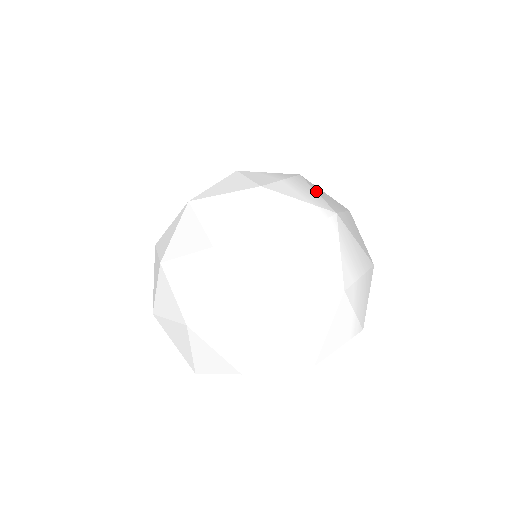
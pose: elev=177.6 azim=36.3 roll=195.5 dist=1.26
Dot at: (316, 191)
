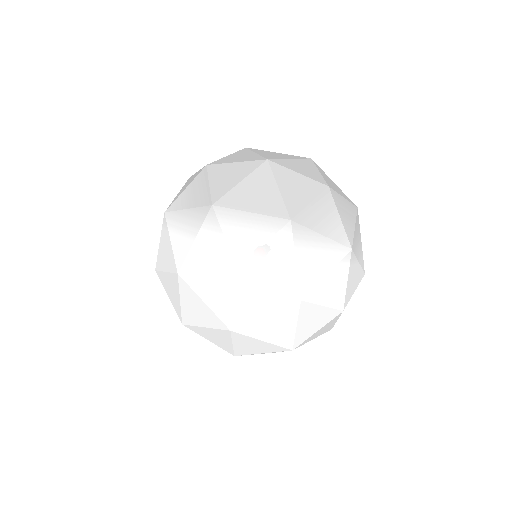
Dot at: (320, 233)
